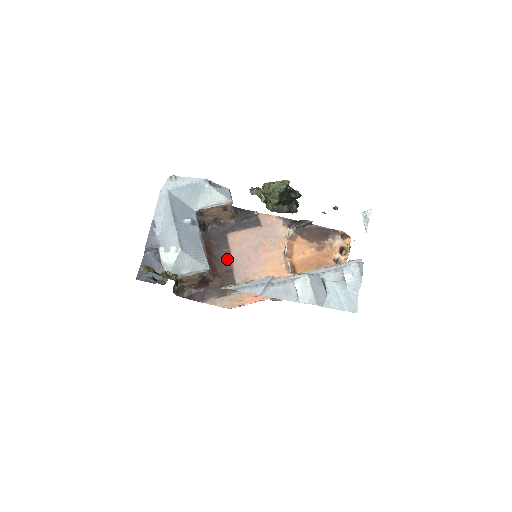
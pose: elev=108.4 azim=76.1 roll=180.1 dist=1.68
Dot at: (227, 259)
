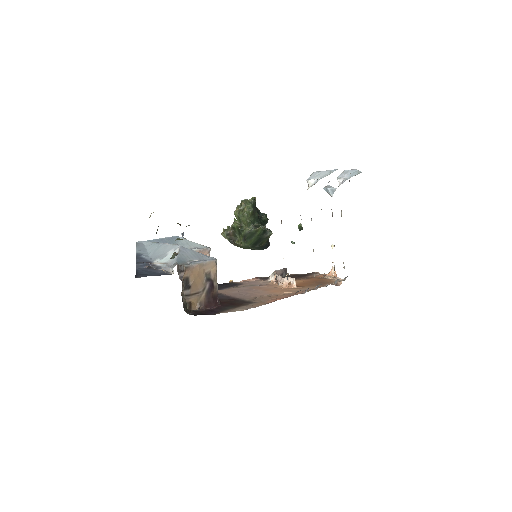
Dot at: (225, 297)
